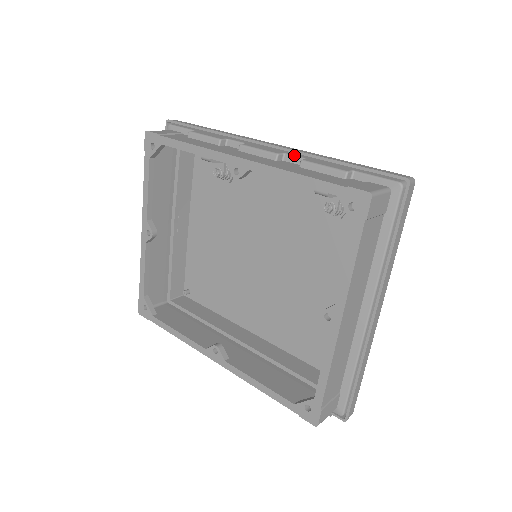
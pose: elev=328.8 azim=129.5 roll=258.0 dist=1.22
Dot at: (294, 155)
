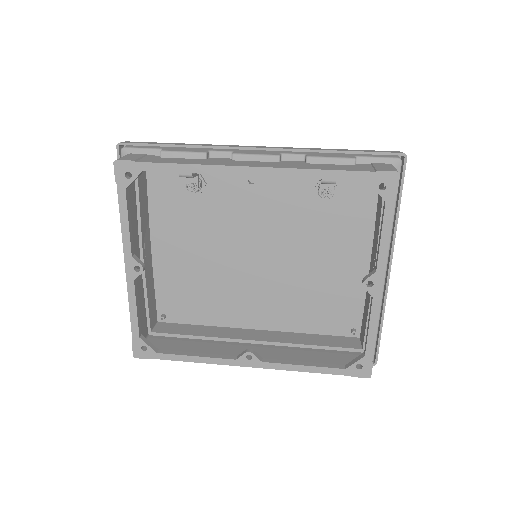
Dot at: (292, 153)
